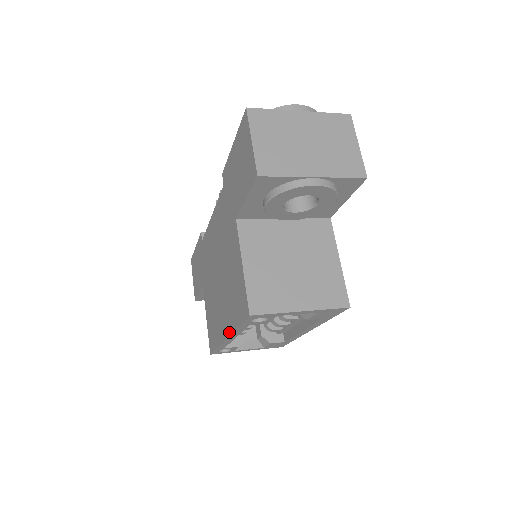
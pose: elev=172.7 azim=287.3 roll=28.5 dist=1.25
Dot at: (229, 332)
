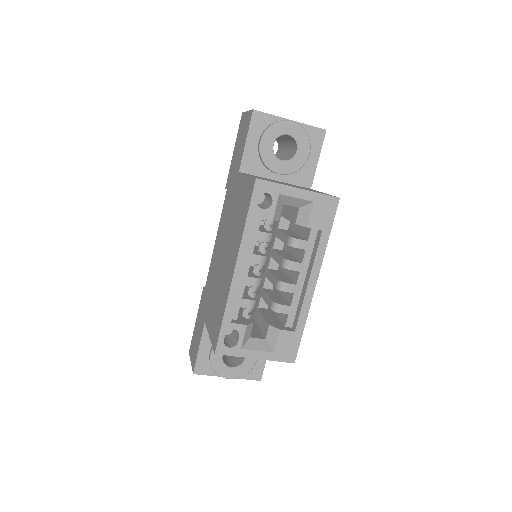
Dot at: (237, 252)
